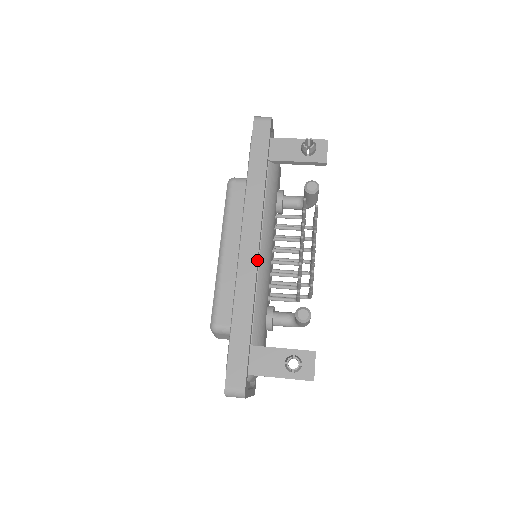
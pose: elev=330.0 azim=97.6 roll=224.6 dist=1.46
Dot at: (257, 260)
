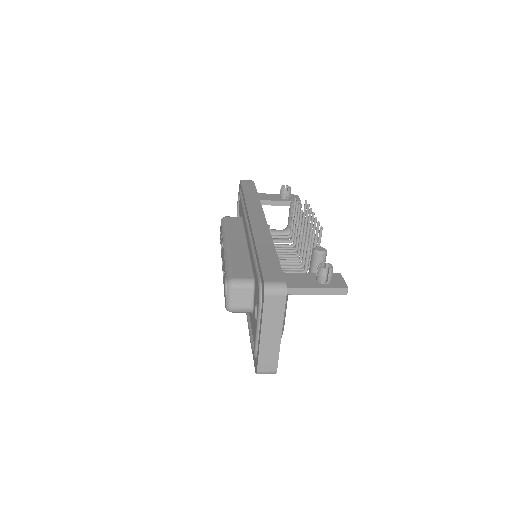
Dot at: (267, 225)
